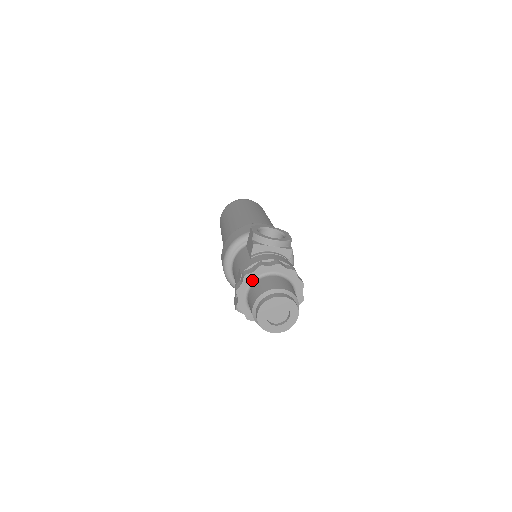
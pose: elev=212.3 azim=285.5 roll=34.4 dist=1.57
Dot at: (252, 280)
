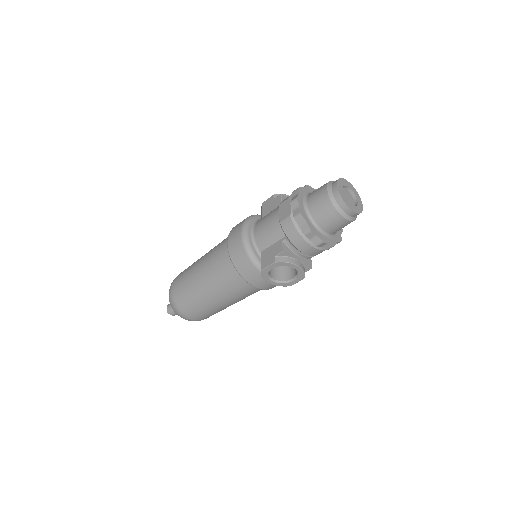
Dot at: (305, 194)
